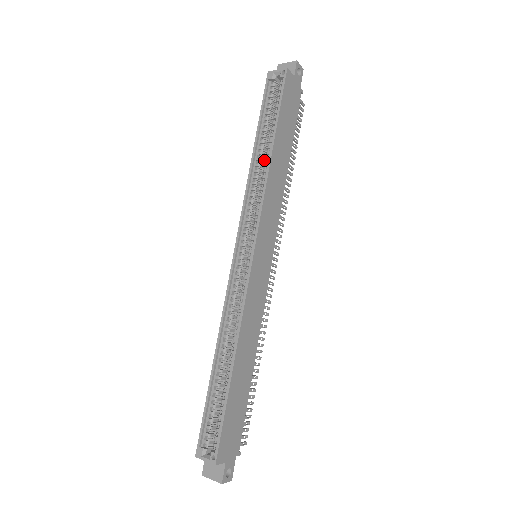
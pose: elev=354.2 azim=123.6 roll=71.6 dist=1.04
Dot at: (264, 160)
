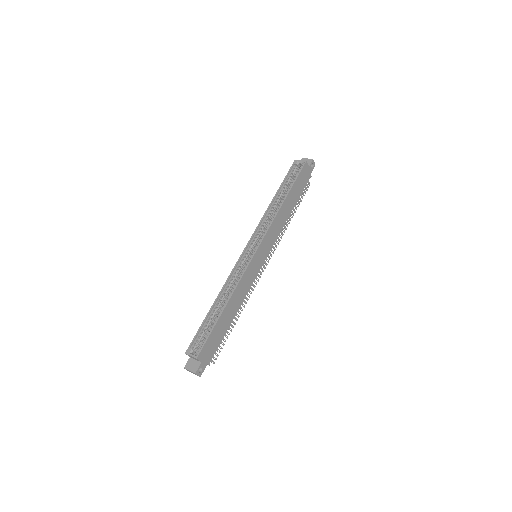
Dot at: occluded
